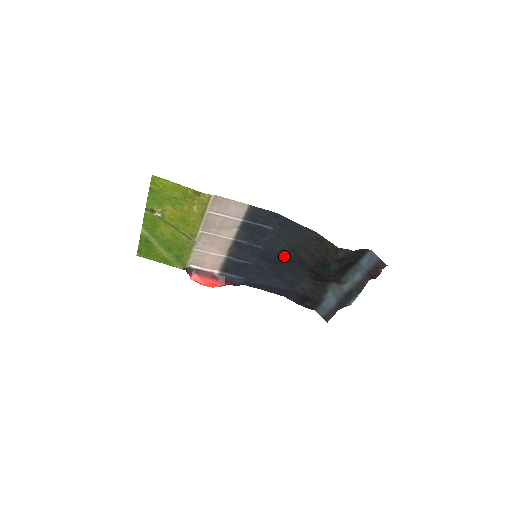
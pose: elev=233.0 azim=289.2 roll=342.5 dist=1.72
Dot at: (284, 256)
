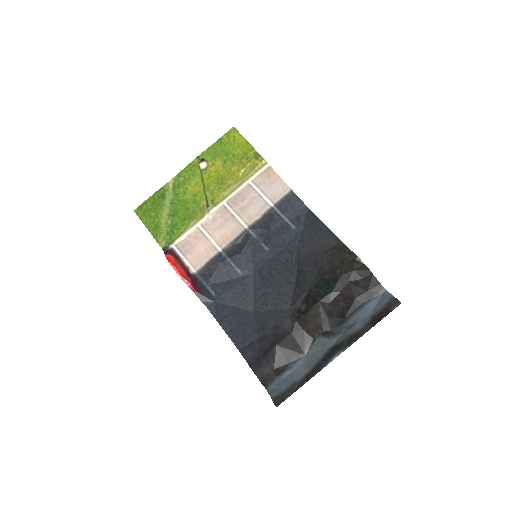
Dot at: (284, 270)
